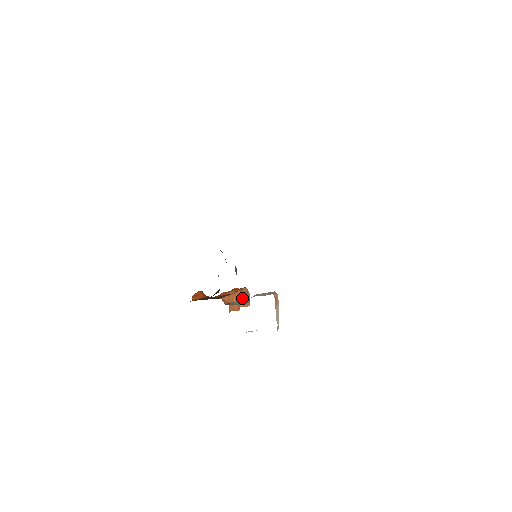
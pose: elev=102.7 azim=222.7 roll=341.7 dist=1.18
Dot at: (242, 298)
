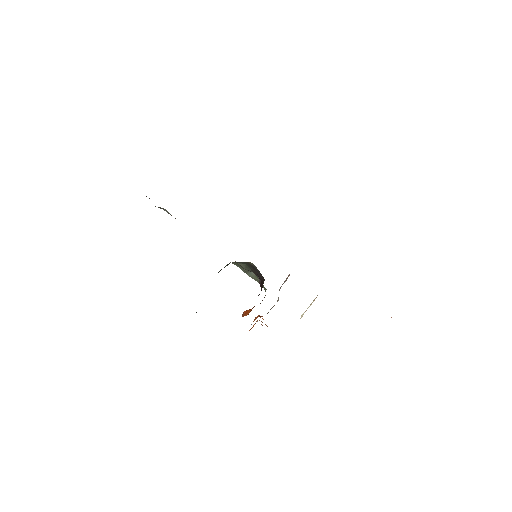
Dot at: occluded
